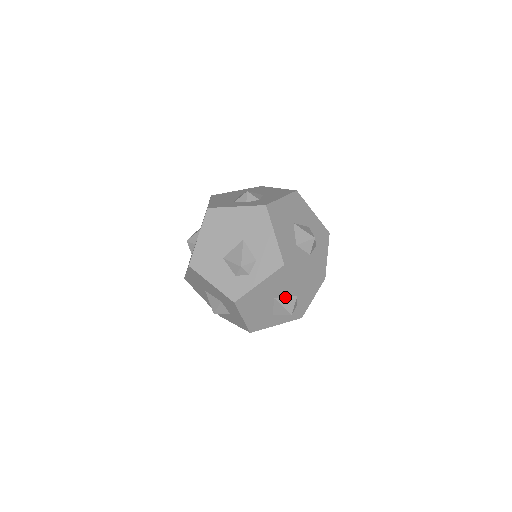
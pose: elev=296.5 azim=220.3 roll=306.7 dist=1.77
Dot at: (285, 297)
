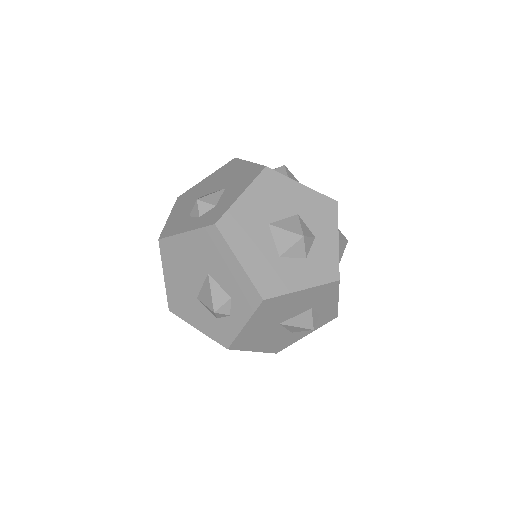
Dot at: (294, 316)
